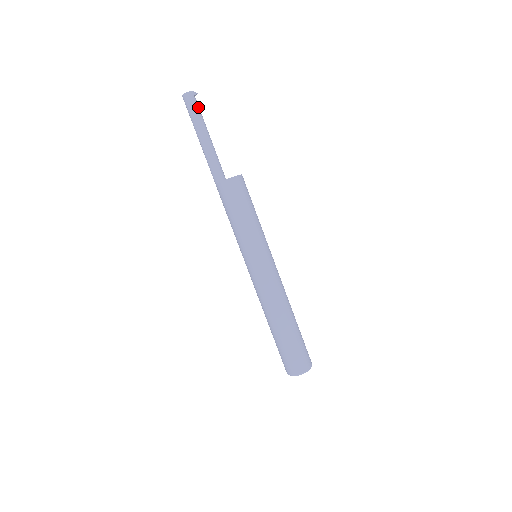
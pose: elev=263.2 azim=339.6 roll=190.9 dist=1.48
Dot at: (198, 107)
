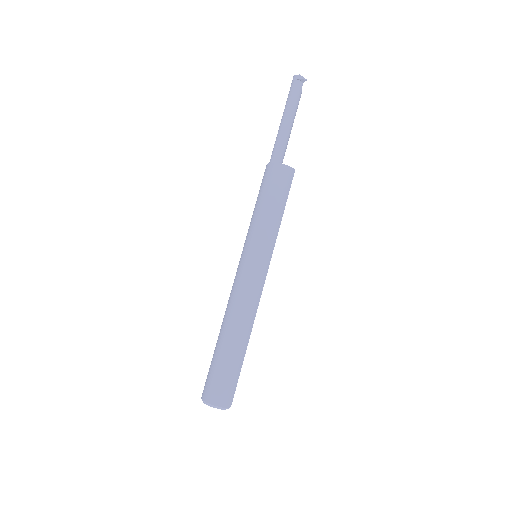
Dot at: (297, 91)
